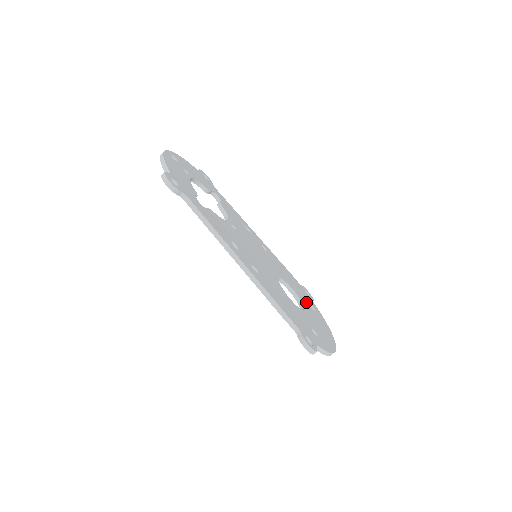
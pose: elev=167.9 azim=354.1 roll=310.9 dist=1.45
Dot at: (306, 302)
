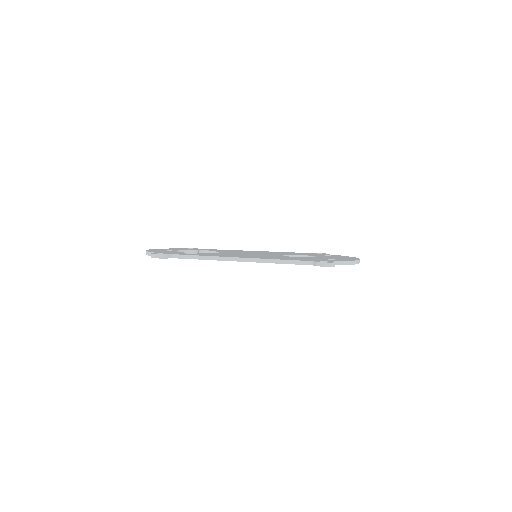
Dot at: (318, 255)
